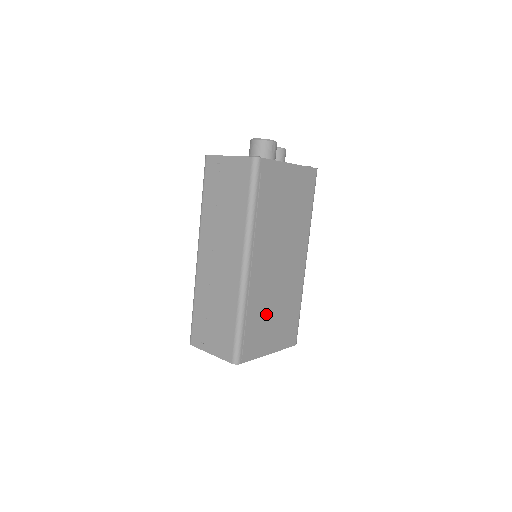
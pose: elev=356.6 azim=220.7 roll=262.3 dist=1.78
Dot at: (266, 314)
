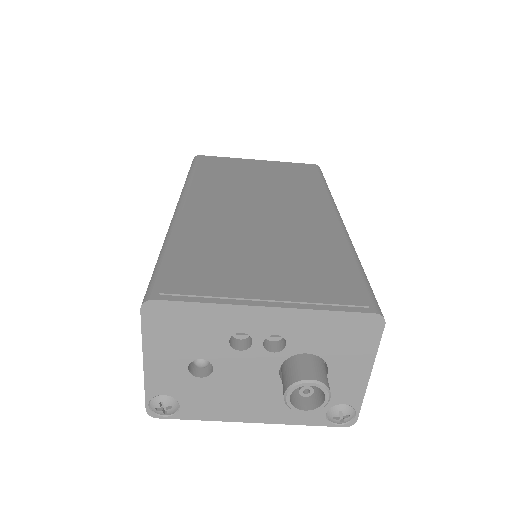
Dot at: (235, 250)
